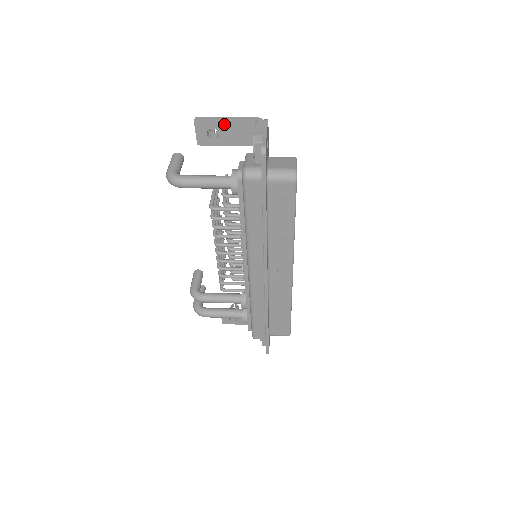
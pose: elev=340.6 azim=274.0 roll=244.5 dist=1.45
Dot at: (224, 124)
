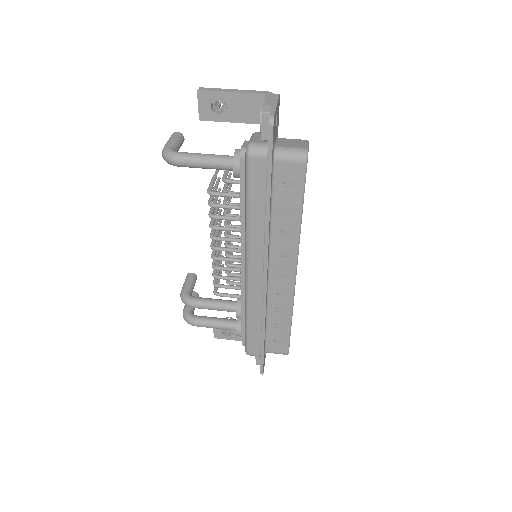
Dot at: (230, 96)
